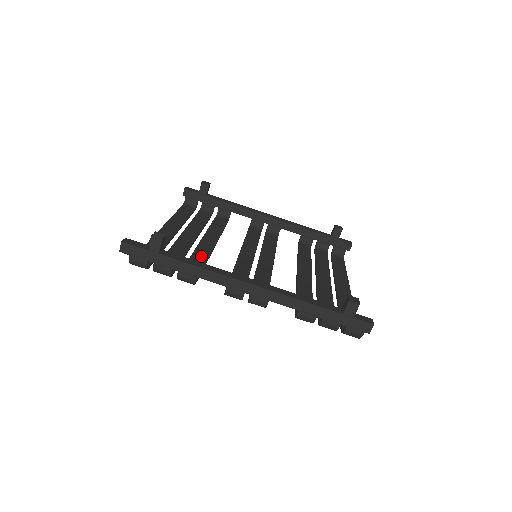
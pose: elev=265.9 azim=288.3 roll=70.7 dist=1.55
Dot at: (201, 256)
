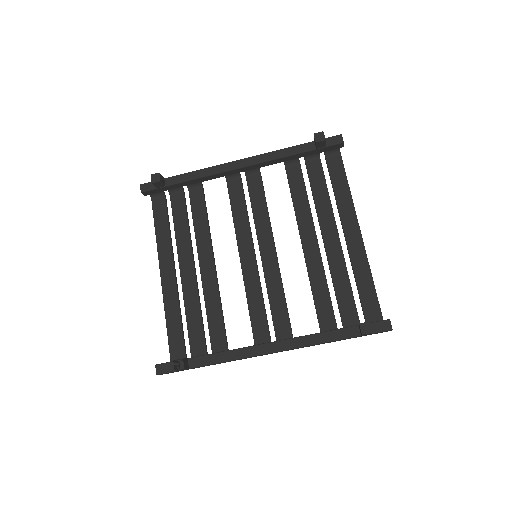
Dot at: (213, 301)
